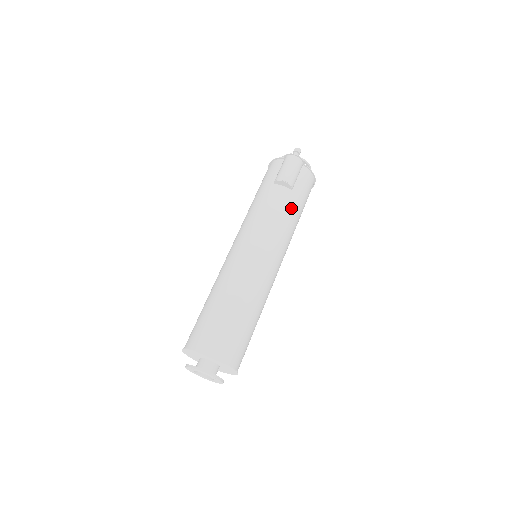
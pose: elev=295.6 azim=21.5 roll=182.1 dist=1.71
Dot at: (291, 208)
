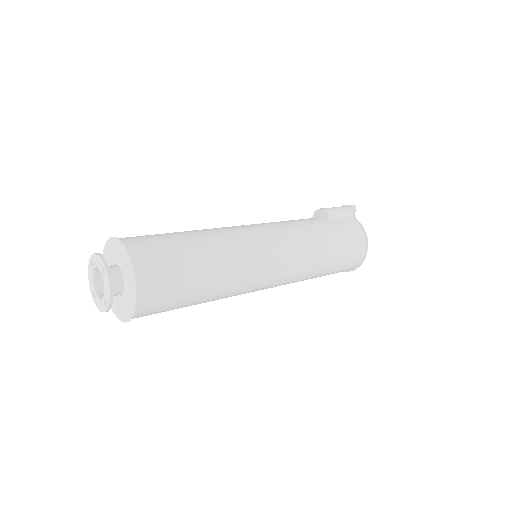
Dot at: (319, 229)
